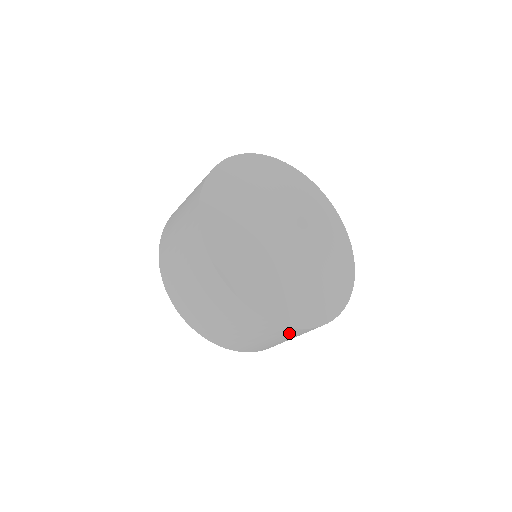
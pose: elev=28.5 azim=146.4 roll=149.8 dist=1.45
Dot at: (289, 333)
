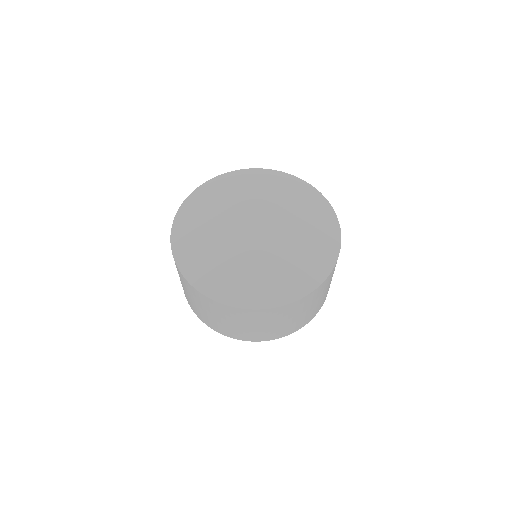
Dot at: (328, 281)
